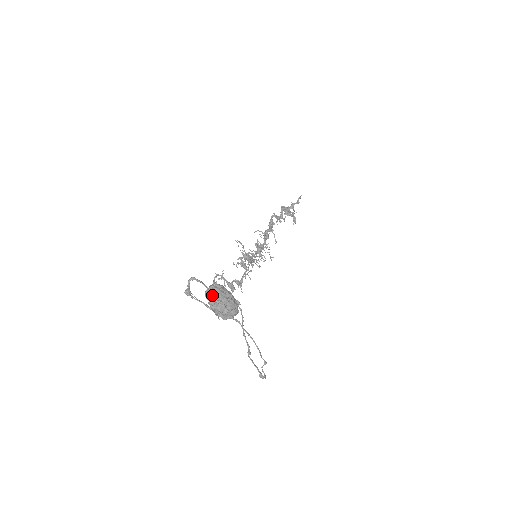
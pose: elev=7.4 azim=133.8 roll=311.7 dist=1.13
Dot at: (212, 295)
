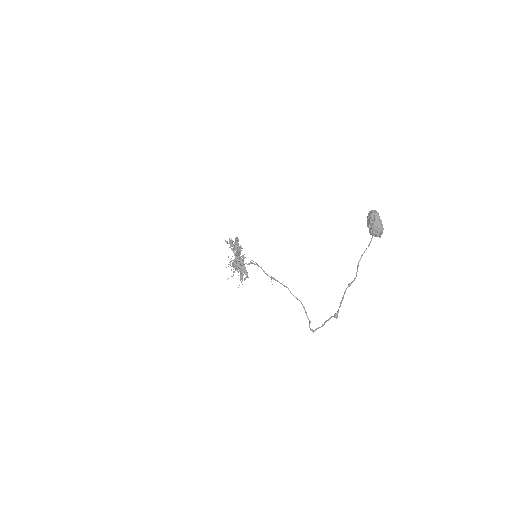
Dot at: (378, 214)
